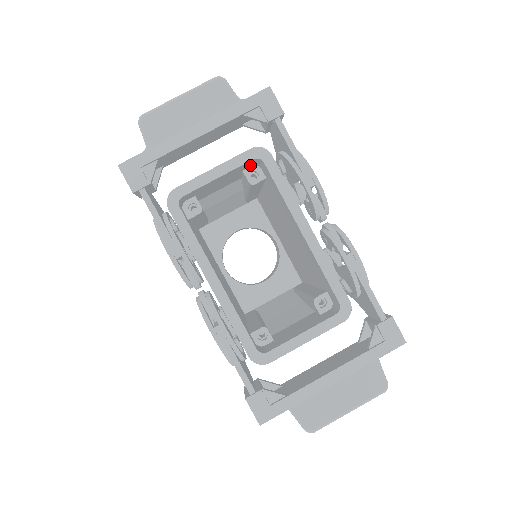
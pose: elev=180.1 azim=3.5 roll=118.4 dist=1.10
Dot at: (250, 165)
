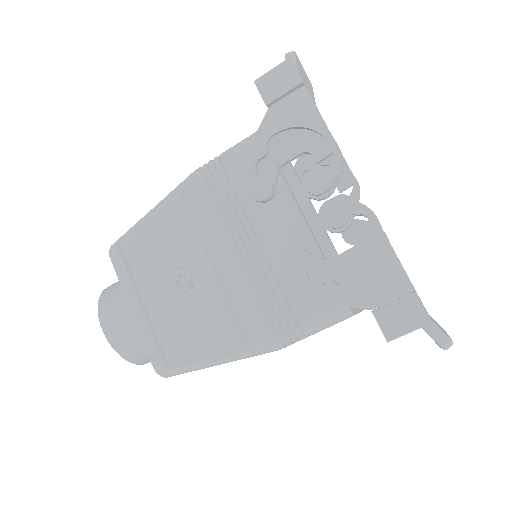
Dot at: occluded
